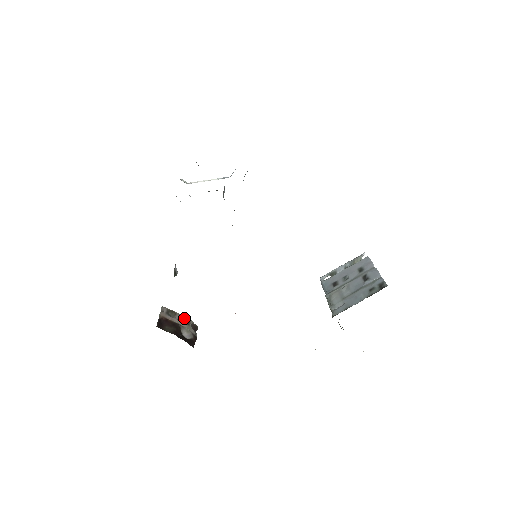
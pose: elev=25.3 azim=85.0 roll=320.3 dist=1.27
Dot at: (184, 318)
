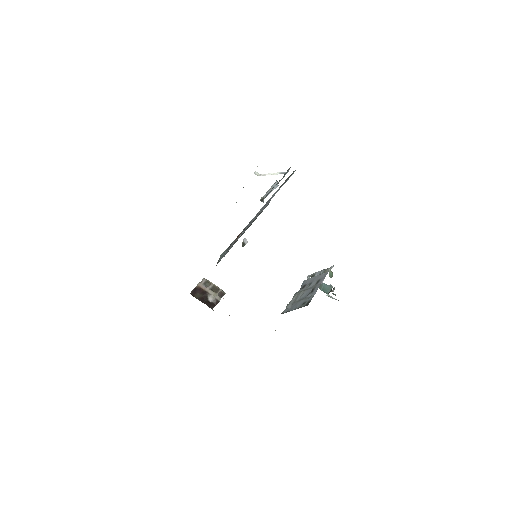
Dot at: (215, 287)
